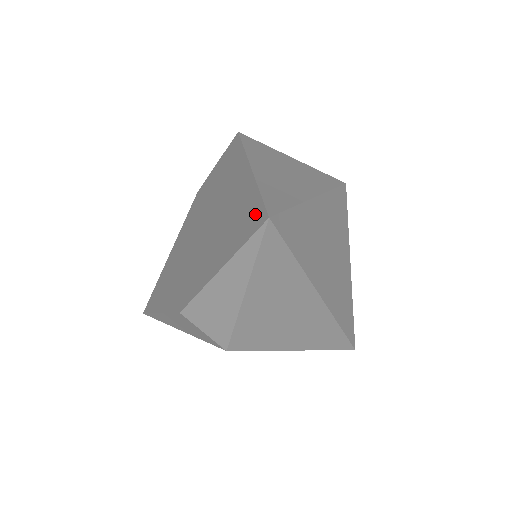
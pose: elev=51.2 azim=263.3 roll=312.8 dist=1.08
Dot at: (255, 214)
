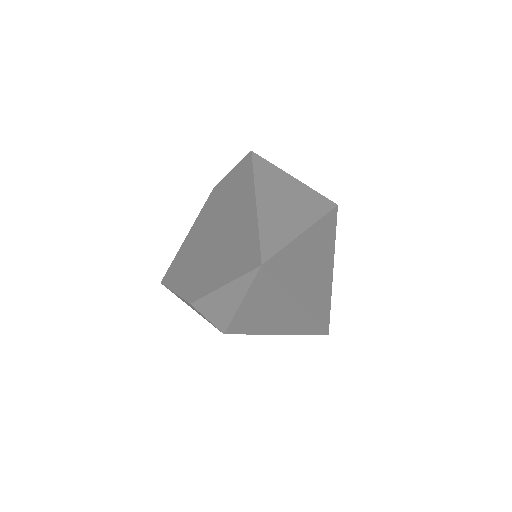
Dot at: (253, 253)
